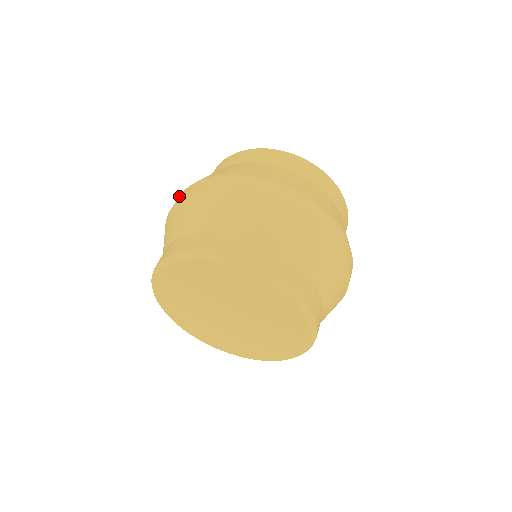
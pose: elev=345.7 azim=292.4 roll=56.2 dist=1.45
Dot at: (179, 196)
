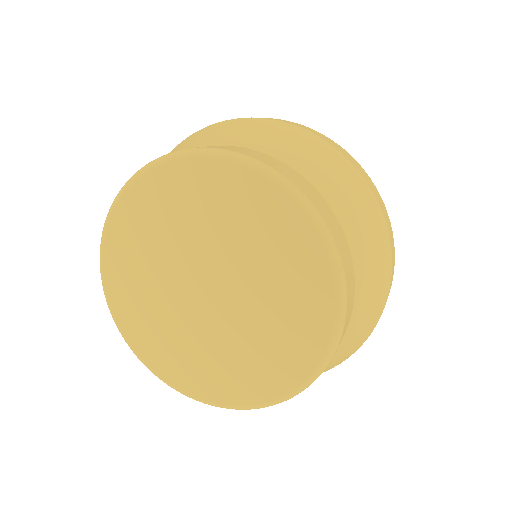
Dot at: occluded
